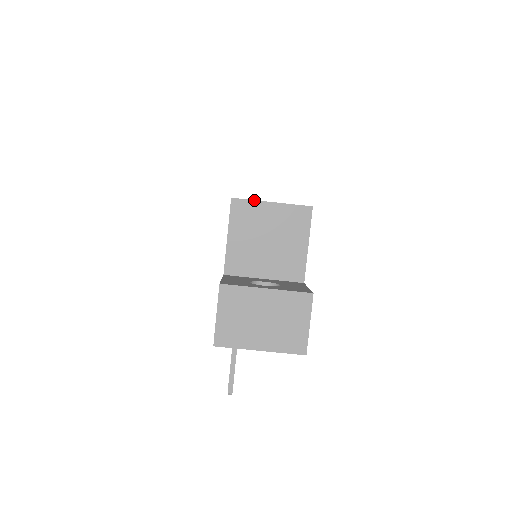
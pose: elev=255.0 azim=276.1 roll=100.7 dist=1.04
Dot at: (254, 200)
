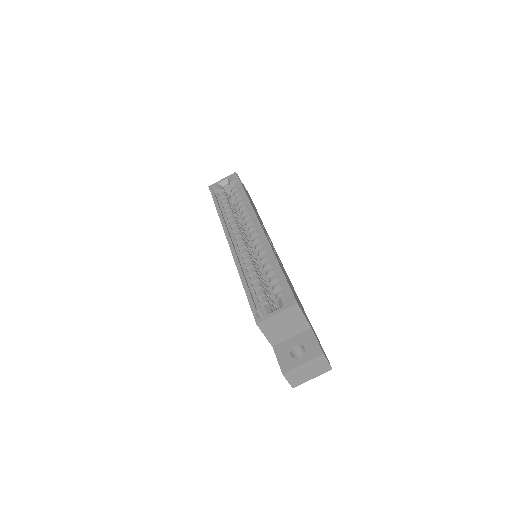
Dot at: (268, 318)
